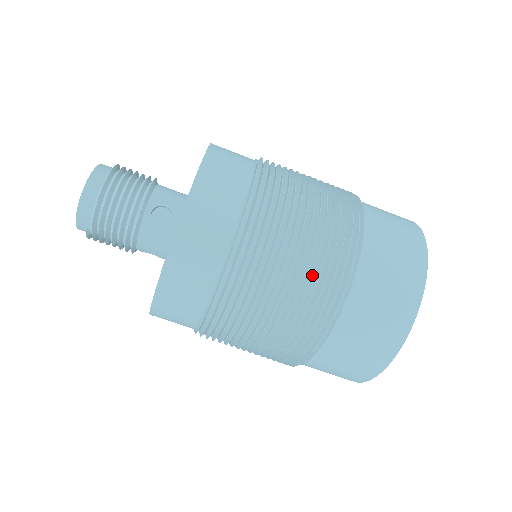
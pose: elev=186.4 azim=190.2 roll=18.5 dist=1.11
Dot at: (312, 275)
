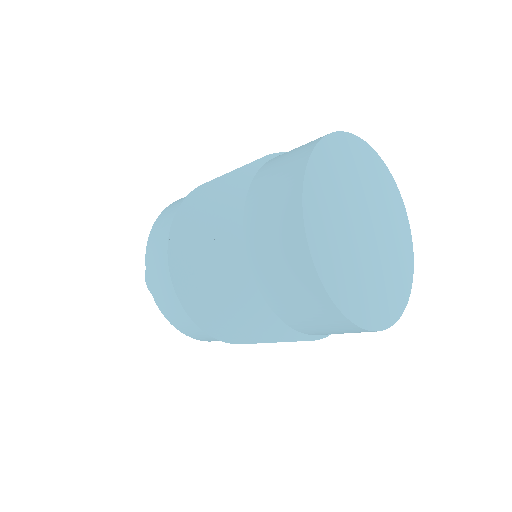
Dot at: (221, 202)
